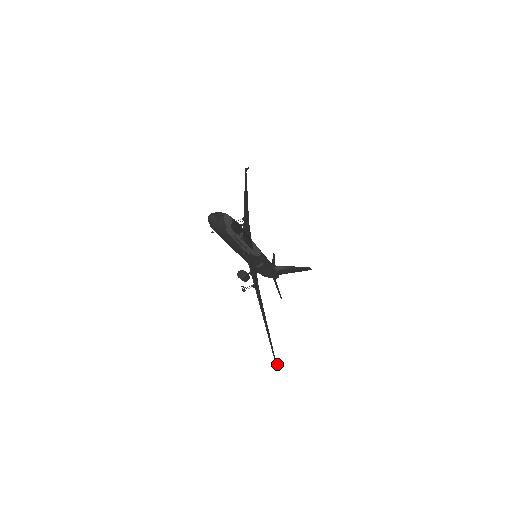
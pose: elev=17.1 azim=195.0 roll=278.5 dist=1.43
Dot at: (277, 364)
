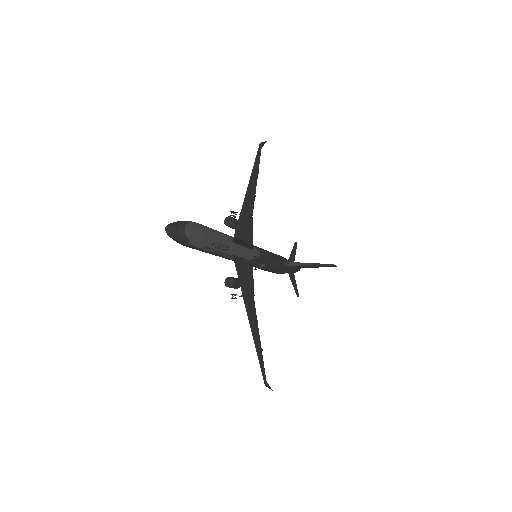
Dot at: (267, 384)
